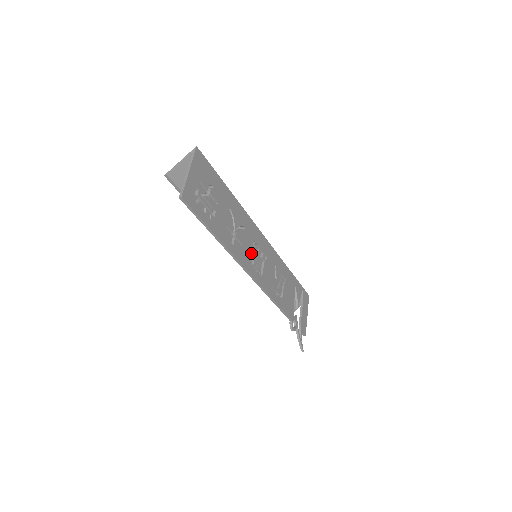
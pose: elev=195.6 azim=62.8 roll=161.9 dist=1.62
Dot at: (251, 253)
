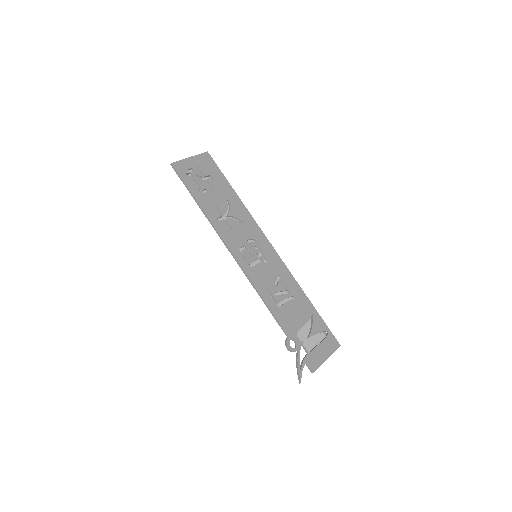
Dot at: (243, 243)
